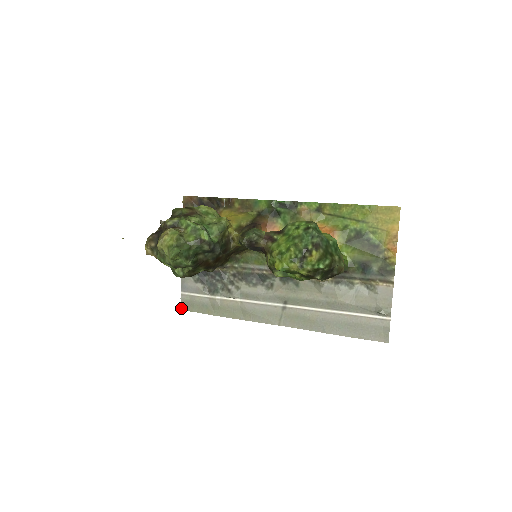
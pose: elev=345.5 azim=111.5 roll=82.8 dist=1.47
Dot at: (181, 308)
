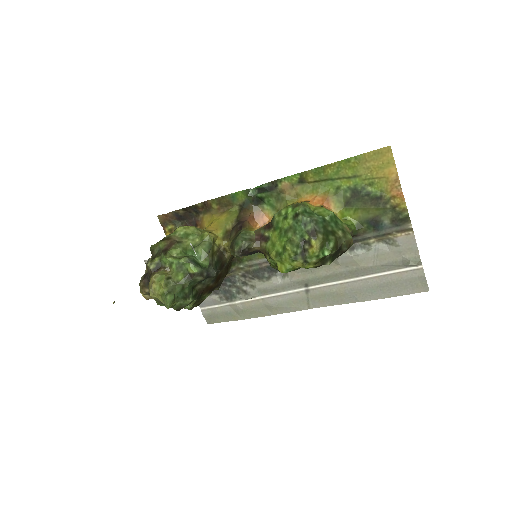
Dot at: (207, 323)
